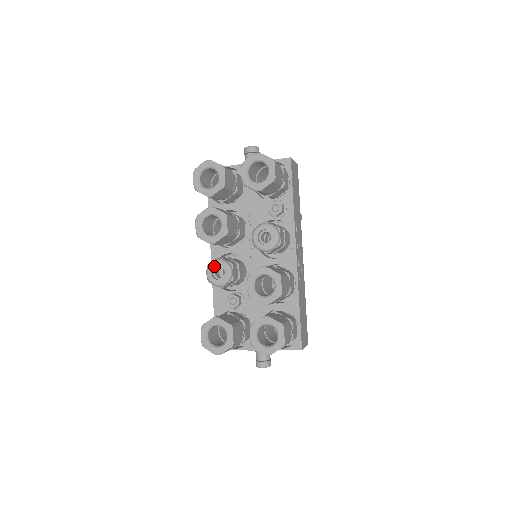
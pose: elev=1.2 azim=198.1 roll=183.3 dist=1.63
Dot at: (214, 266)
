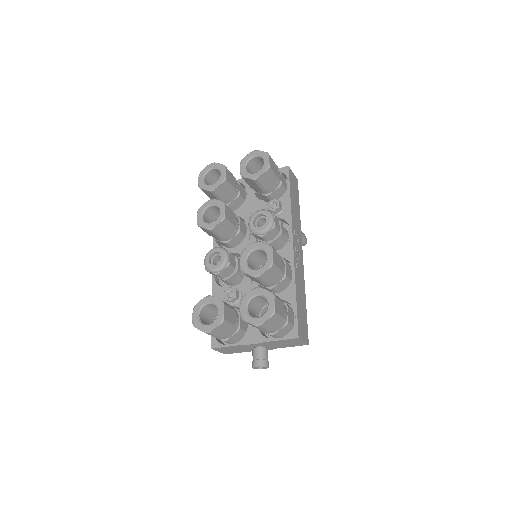
Dot at: (212, 253)
